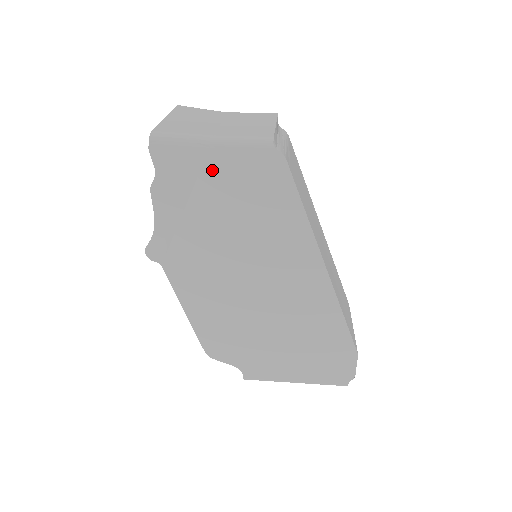
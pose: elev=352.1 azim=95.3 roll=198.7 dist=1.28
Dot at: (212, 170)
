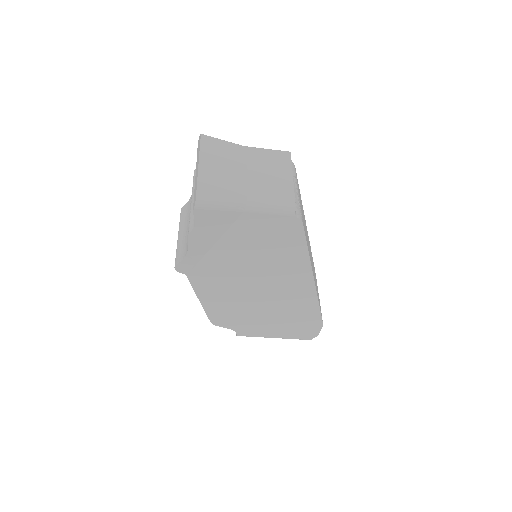
Dot at: (242, 225)
